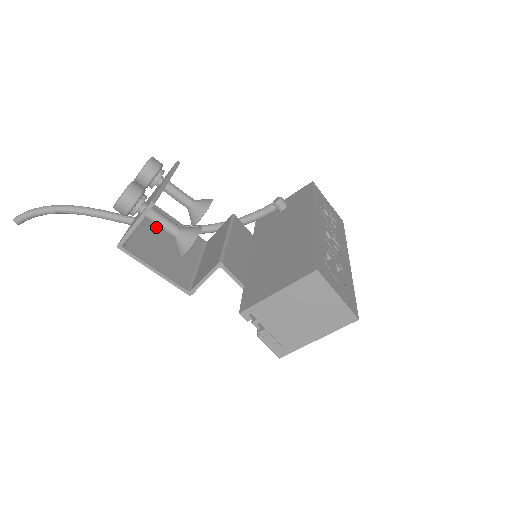
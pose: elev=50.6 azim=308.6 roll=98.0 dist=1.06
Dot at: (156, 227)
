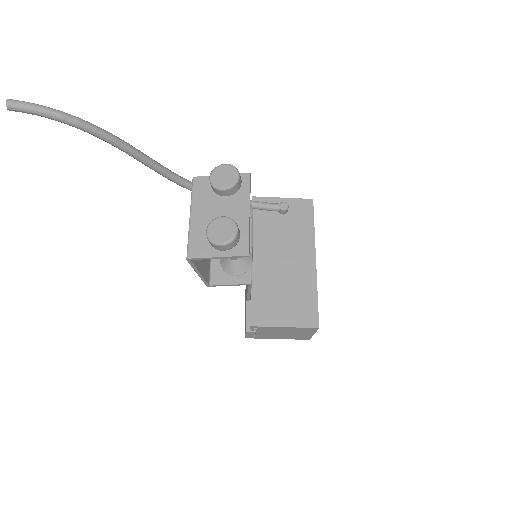
Dot at: occluded
